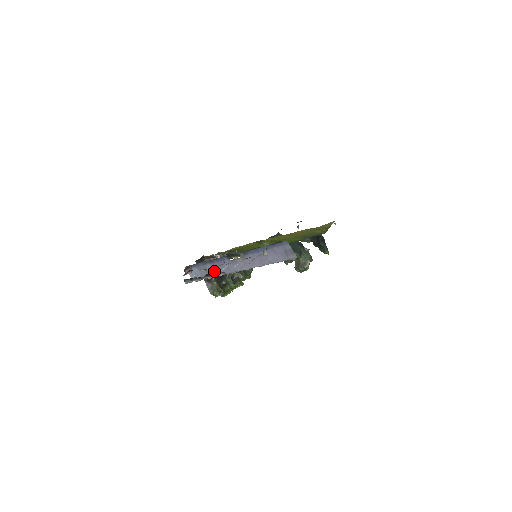
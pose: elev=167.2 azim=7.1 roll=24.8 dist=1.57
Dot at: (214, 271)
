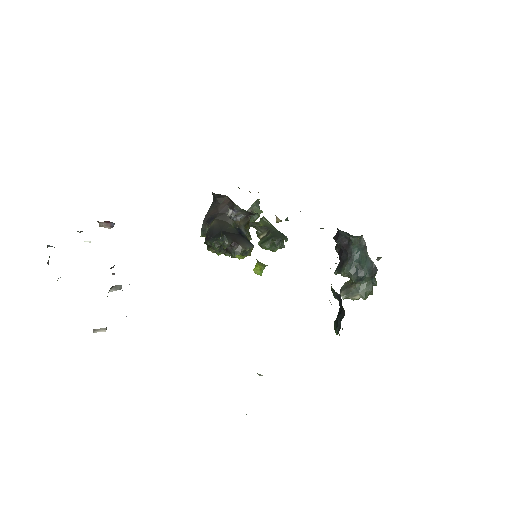
Dot at: occluded
